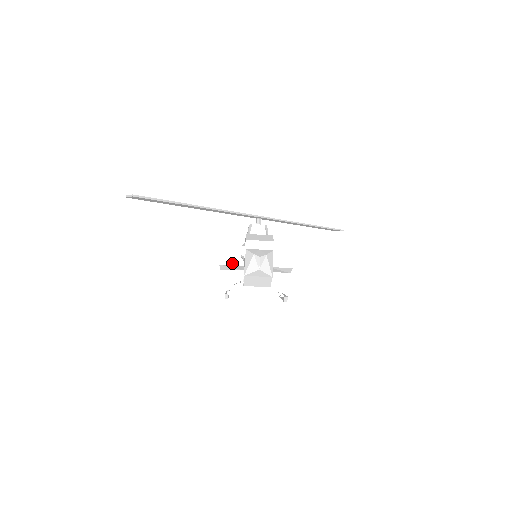
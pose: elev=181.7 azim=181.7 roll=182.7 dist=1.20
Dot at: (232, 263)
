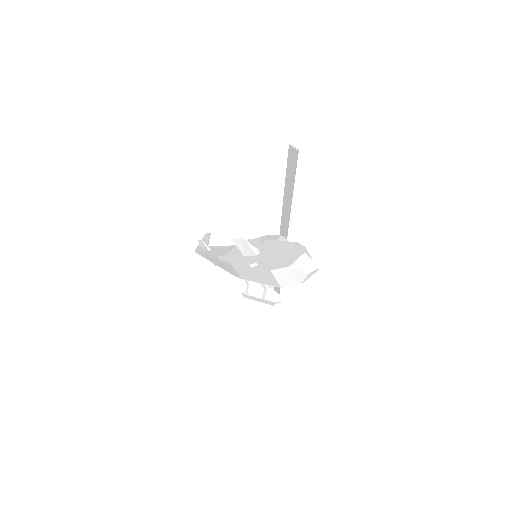
Dot at: occluded
